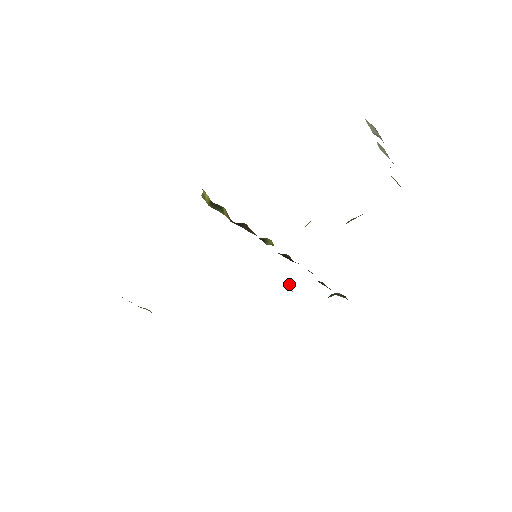
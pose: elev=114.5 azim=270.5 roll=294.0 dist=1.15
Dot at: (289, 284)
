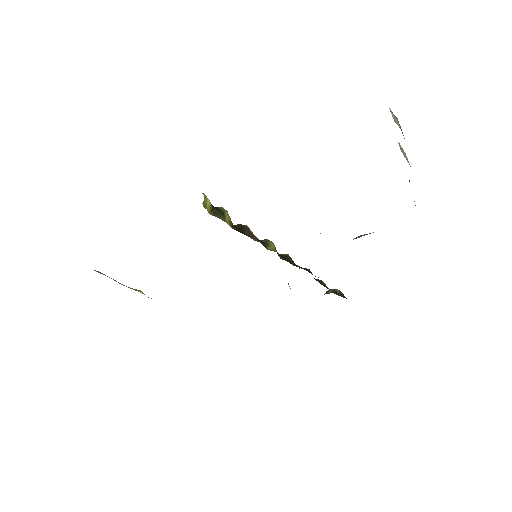
Dot at: occluded
